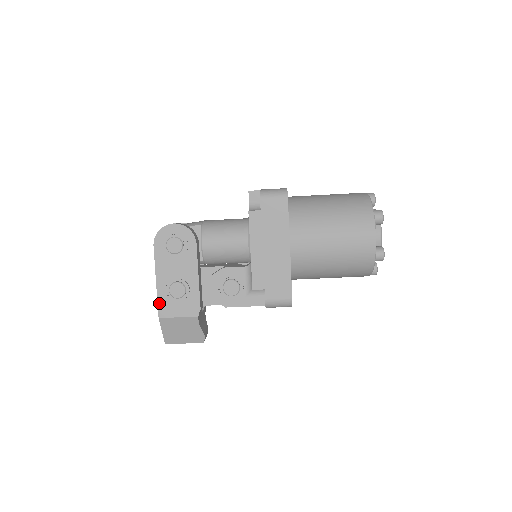
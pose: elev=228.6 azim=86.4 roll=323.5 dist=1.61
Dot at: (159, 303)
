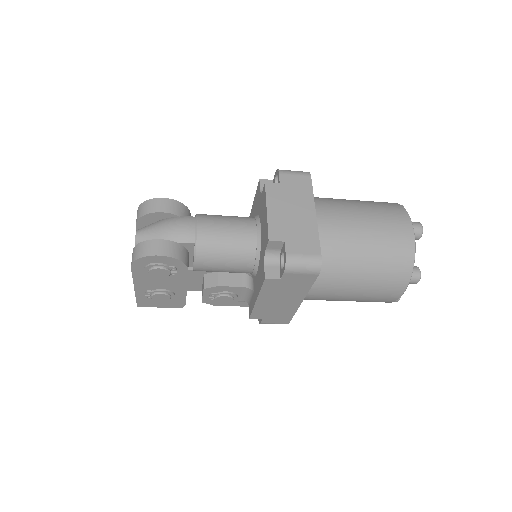
Dot at: (138, 300)
